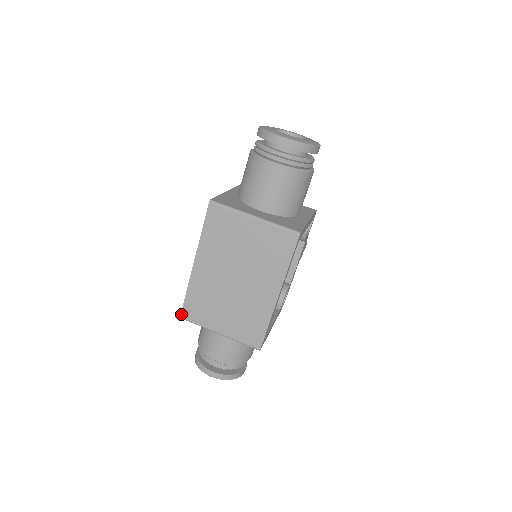
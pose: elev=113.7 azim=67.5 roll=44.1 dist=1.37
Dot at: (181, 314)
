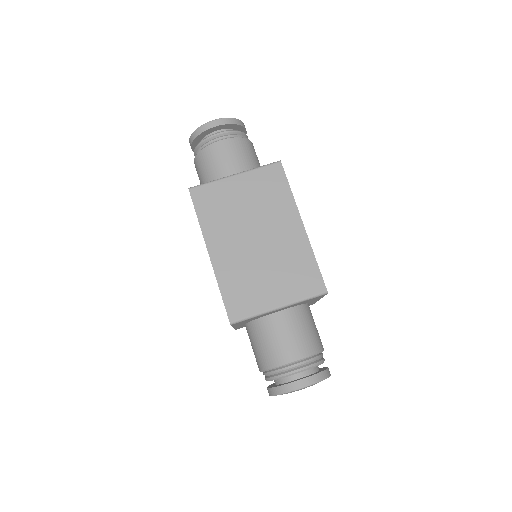
Dot at: (229, 318)
